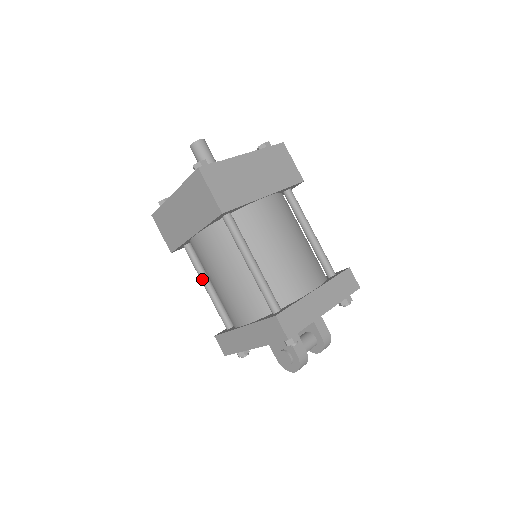
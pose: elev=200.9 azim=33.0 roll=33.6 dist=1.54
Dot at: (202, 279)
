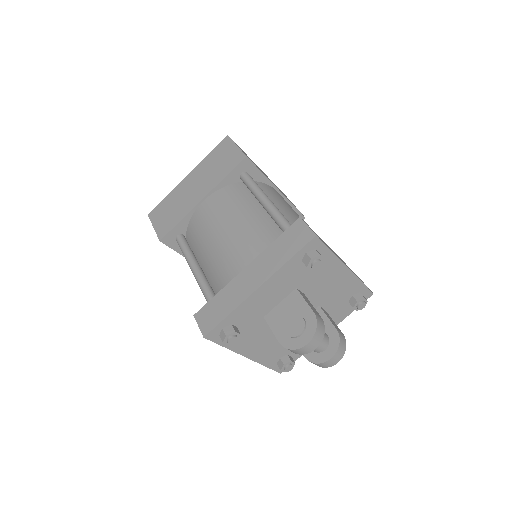
Dot at: (192, 261)
